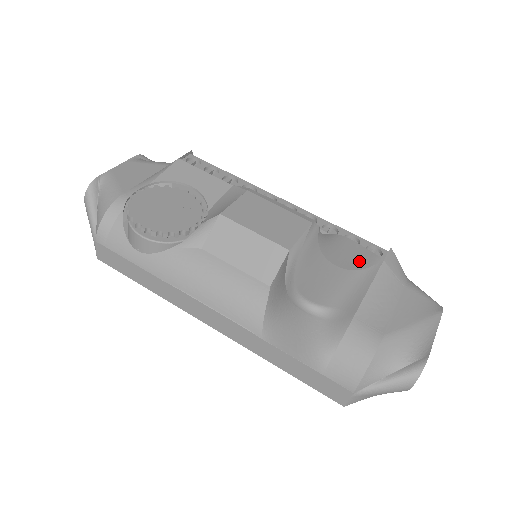
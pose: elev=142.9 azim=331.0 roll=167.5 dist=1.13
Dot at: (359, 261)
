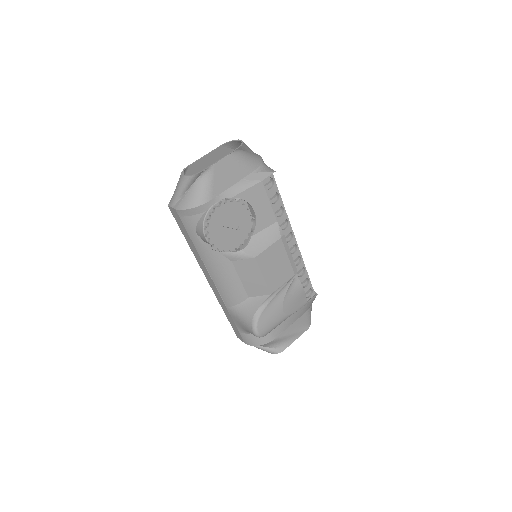
Dot at: (296, 307)
